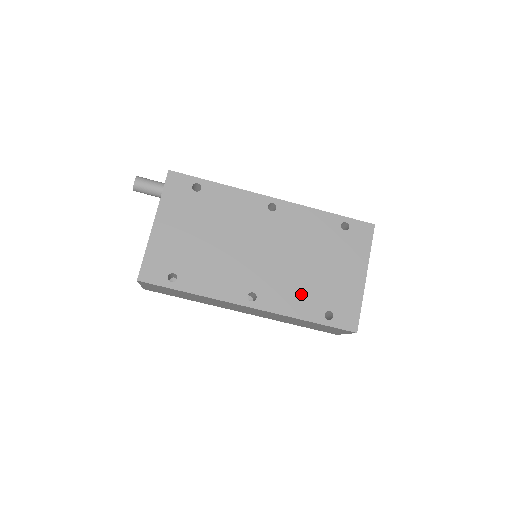
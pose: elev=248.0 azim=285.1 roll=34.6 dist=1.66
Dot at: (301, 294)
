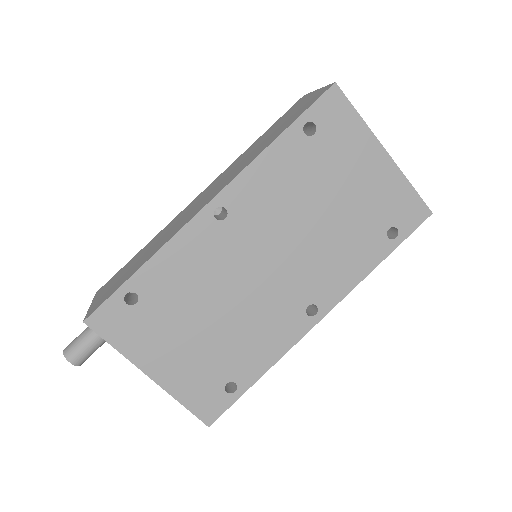
Dot at: (348, 250)
